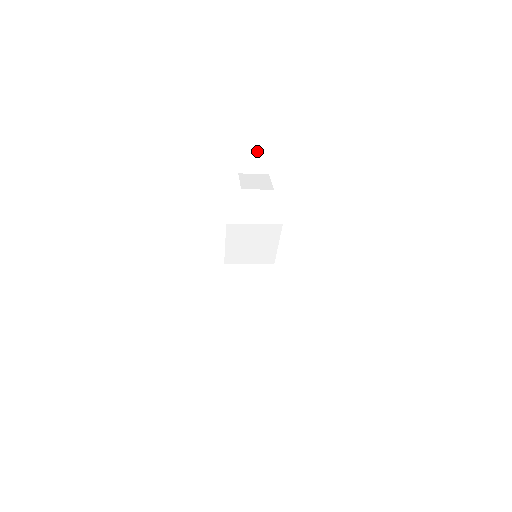
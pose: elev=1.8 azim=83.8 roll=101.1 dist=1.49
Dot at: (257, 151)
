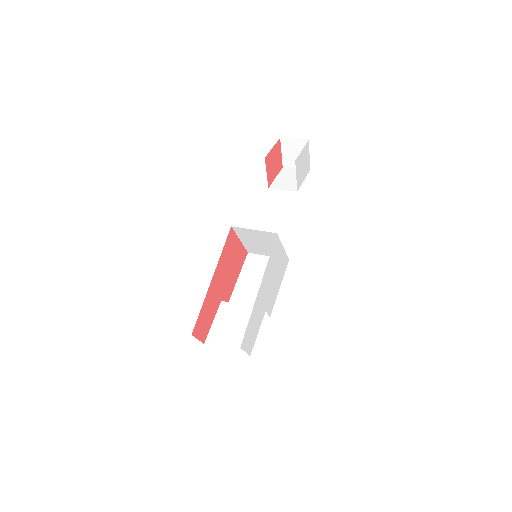
Dot at: (297, 149)
